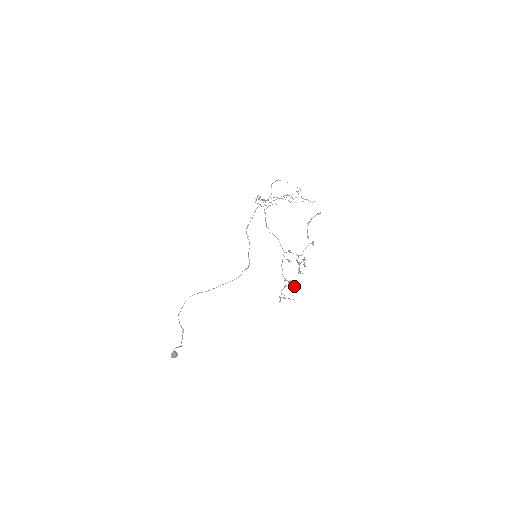
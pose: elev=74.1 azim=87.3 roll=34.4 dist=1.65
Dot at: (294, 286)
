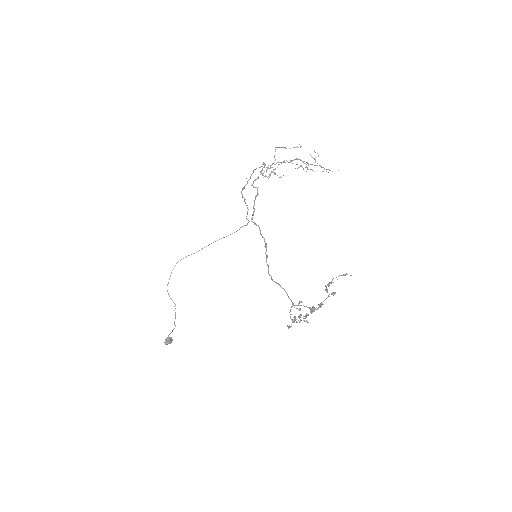
Dot at: (306, 316)
